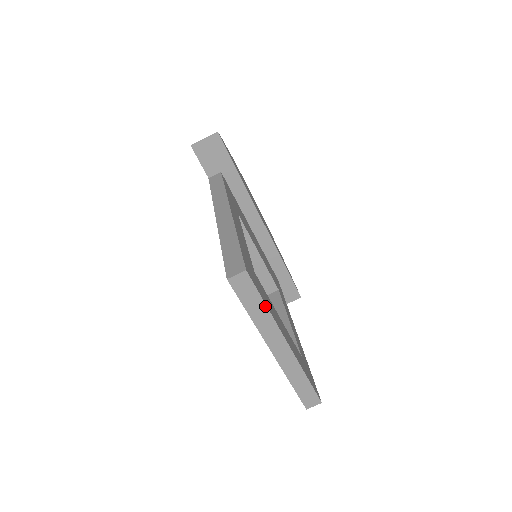
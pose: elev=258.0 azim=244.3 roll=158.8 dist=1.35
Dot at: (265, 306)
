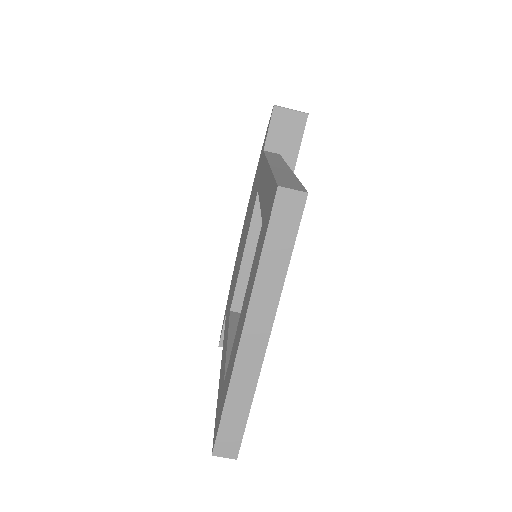
Dot at: (288, 261)
